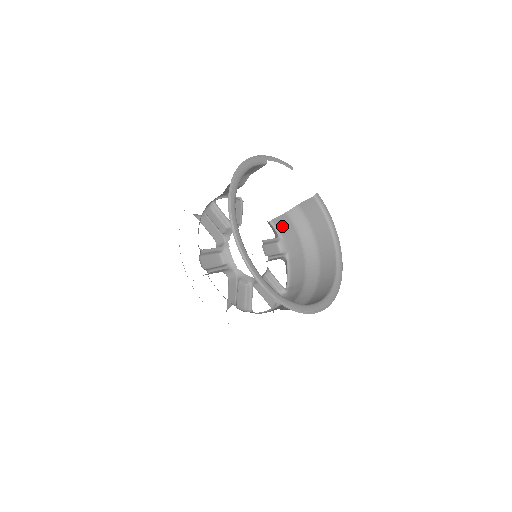
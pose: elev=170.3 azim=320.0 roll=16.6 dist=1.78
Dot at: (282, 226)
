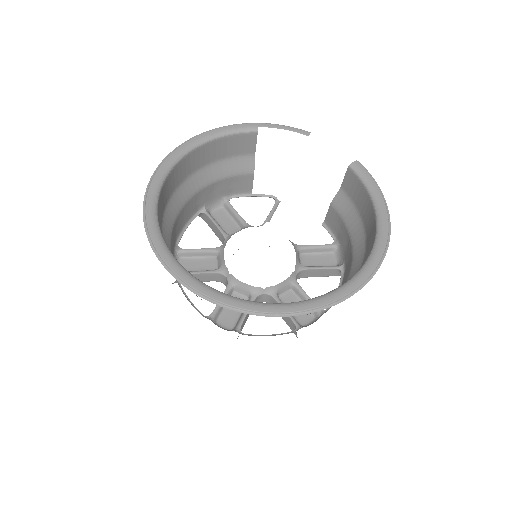
Dot at: (335, 226)
